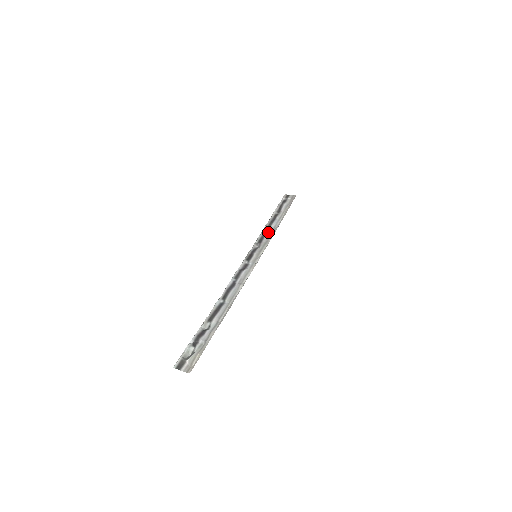
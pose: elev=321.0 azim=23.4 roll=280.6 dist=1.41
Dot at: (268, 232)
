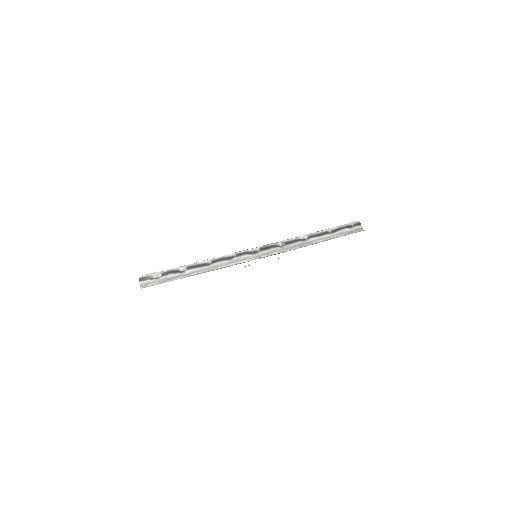
Dot at: (302, 241)
